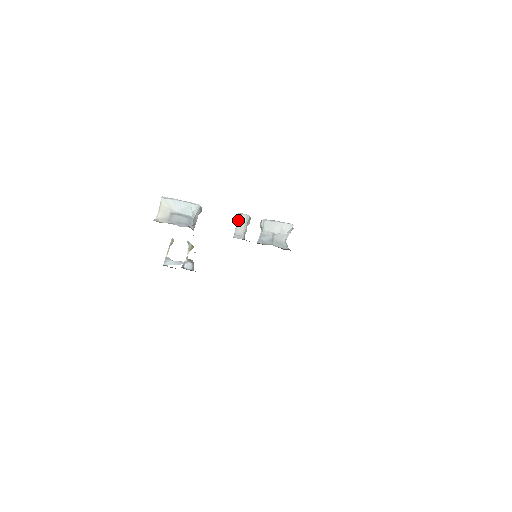
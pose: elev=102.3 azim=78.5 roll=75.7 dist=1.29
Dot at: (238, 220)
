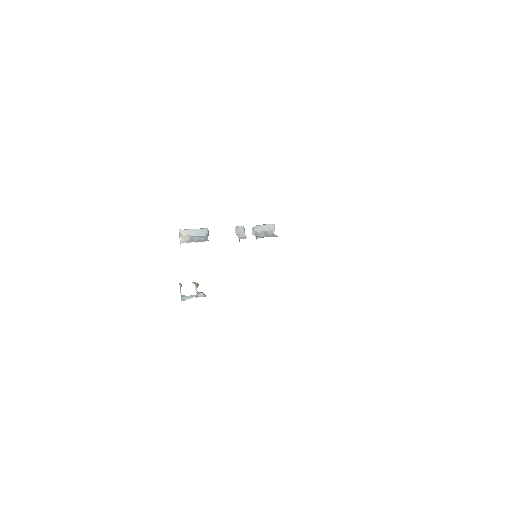
Dot at: (238, 230)
